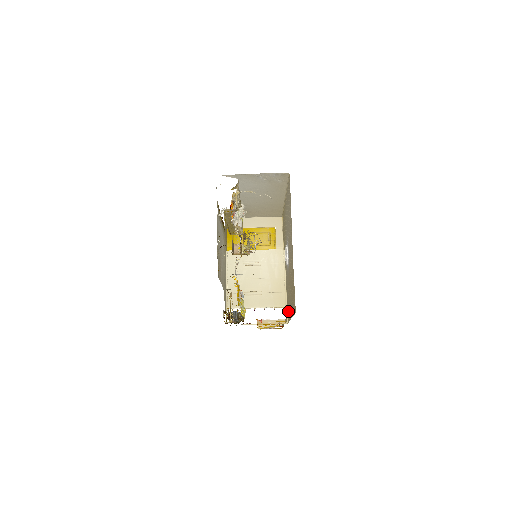
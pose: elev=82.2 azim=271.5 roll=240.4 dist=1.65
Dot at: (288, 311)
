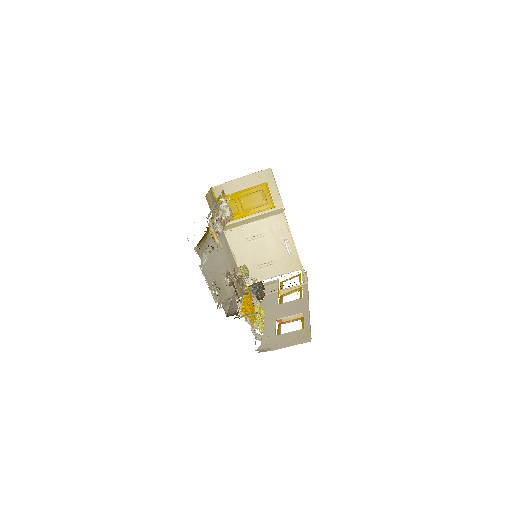
Dot at: occluded
